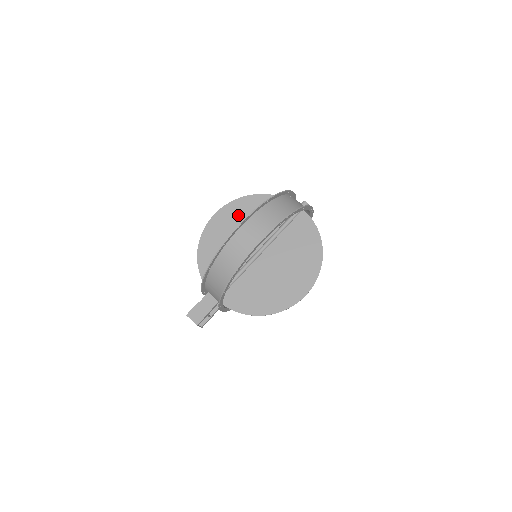
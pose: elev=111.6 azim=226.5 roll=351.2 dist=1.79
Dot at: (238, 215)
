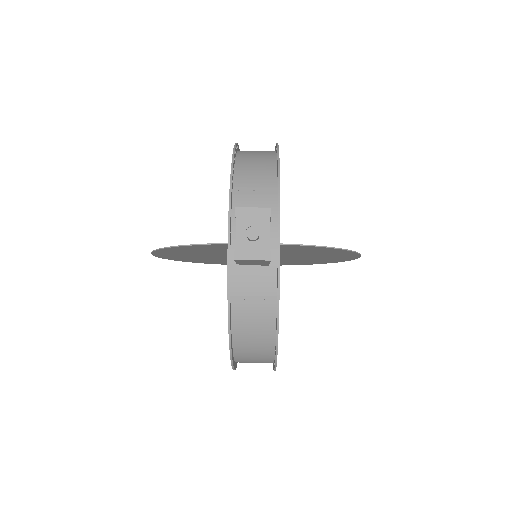
Dot at: (190, 258)
